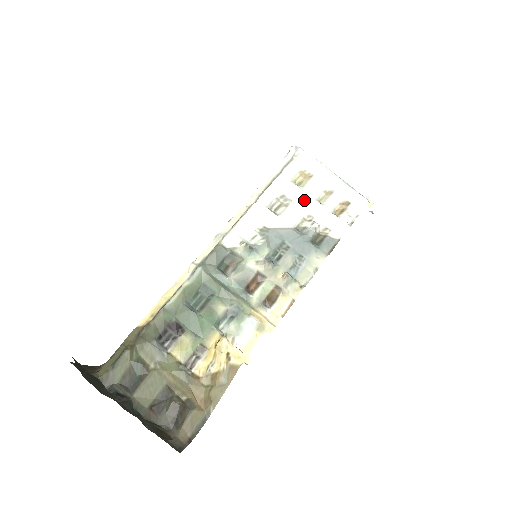
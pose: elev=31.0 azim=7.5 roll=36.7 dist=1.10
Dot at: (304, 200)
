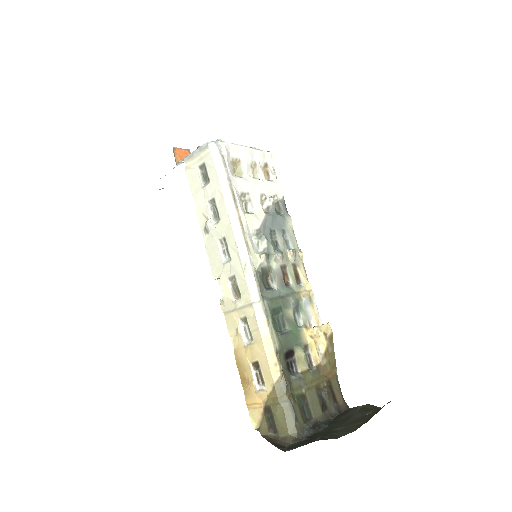
Dot at: (252, 186)
